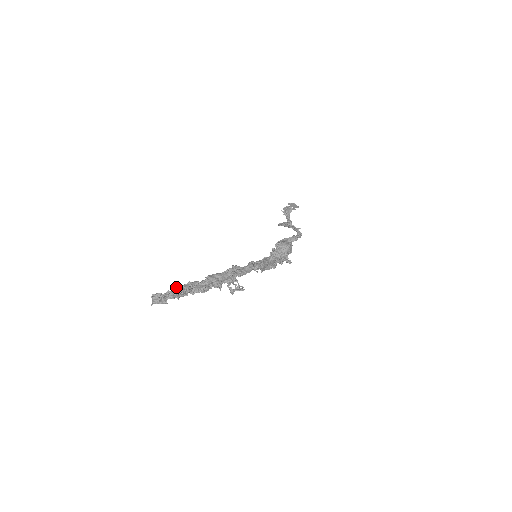
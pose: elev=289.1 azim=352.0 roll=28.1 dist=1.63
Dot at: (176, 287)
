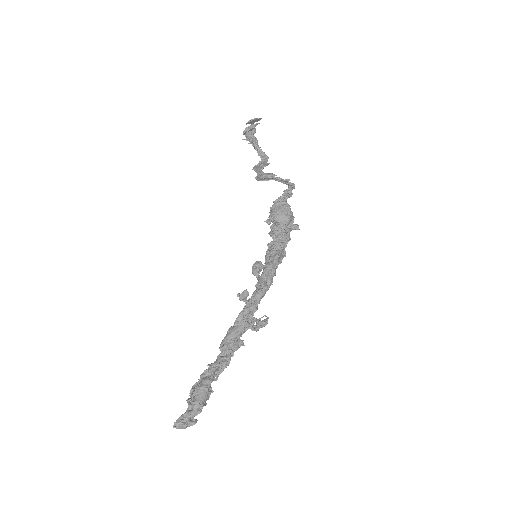
Dot at: (194, 395)
